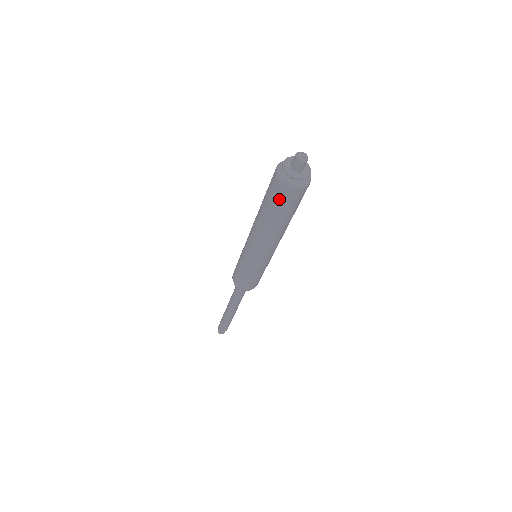
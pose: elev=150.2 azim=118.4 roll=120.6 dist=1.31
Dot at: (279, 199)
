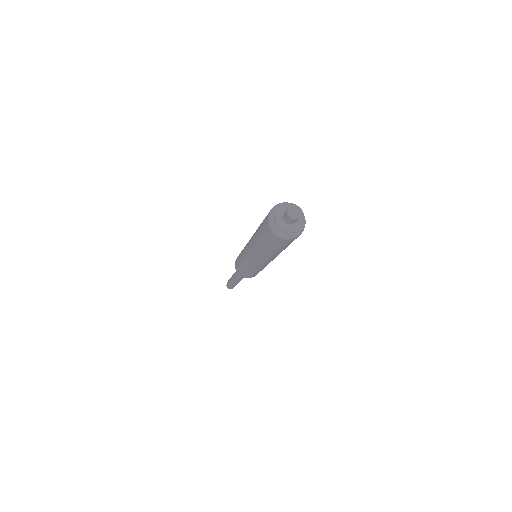
Dot at: (271, 241)
